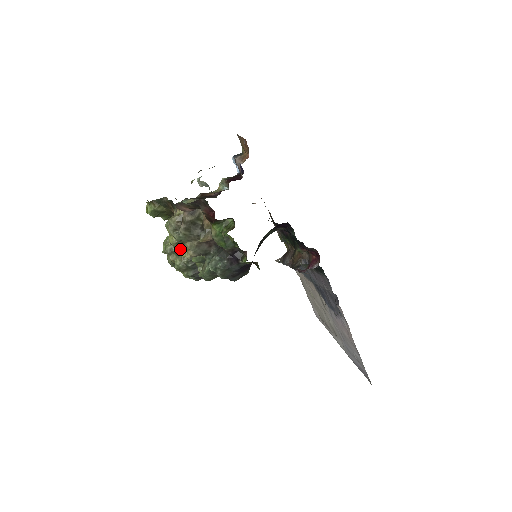
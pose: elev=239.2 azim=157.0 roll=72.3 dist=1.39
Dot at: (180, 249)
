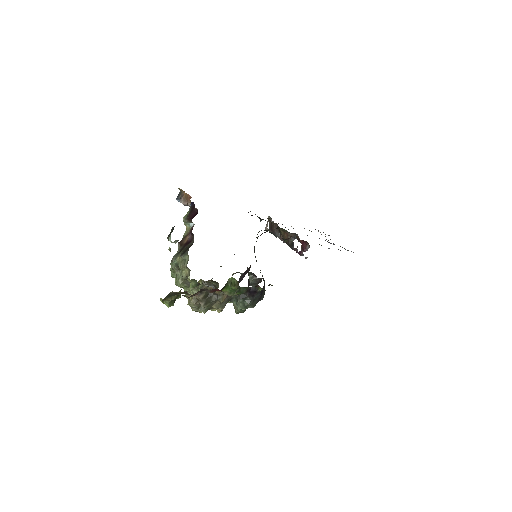
Dot at: (209, 309)
